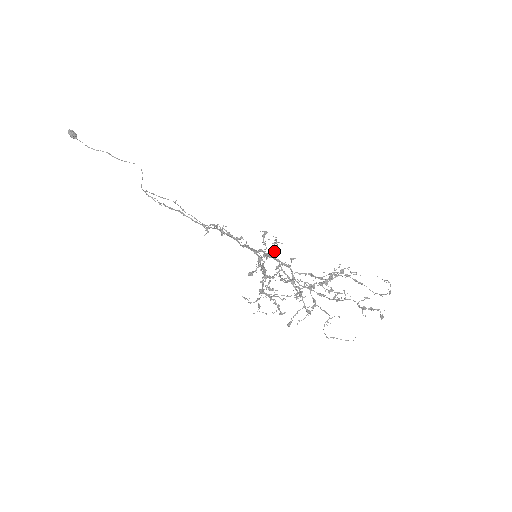
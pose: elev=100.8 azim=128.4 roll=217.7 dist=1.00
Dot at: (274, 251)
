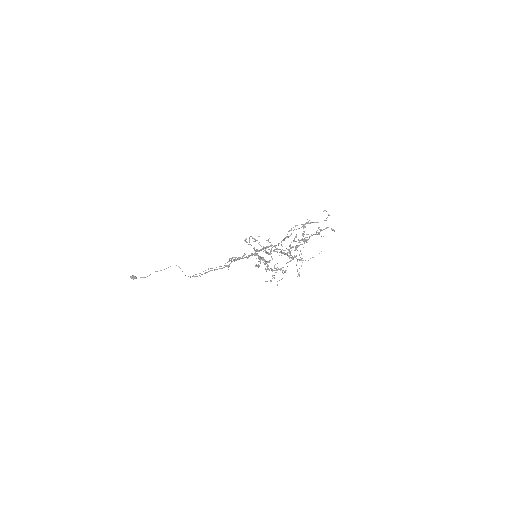
Dot at: occluded
